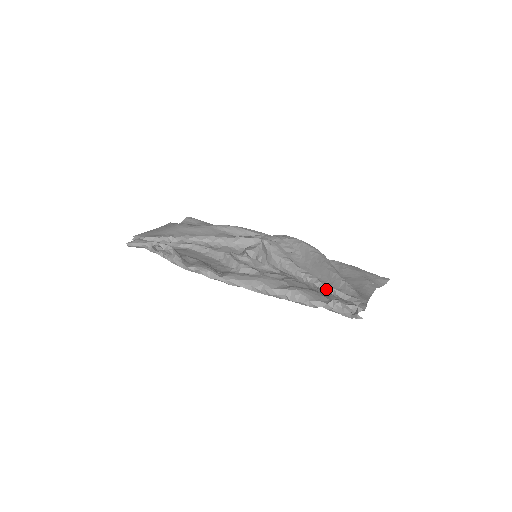
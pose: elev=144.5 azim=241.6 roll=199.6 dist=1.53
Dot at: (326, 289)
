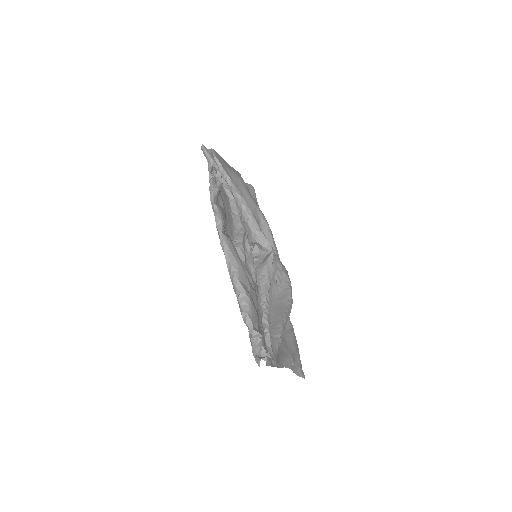
Dot at: (265, 324)
